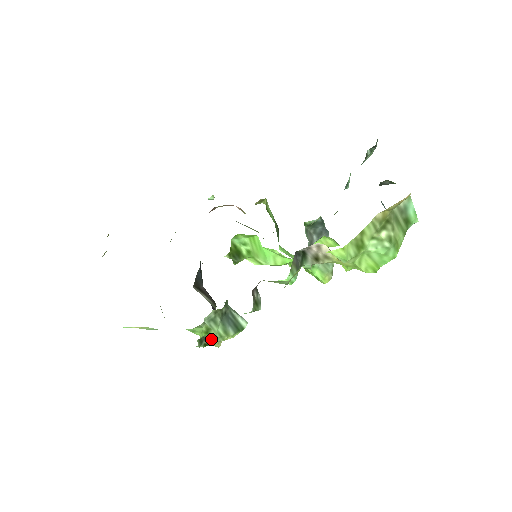
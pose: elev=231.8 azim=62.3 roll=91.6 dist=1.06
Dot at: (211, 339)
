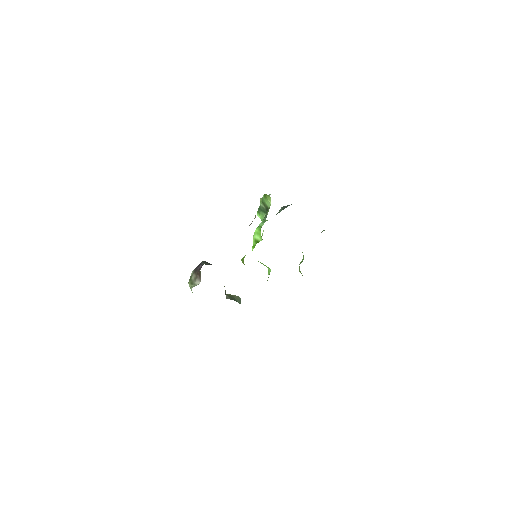
Dot at: occluded
